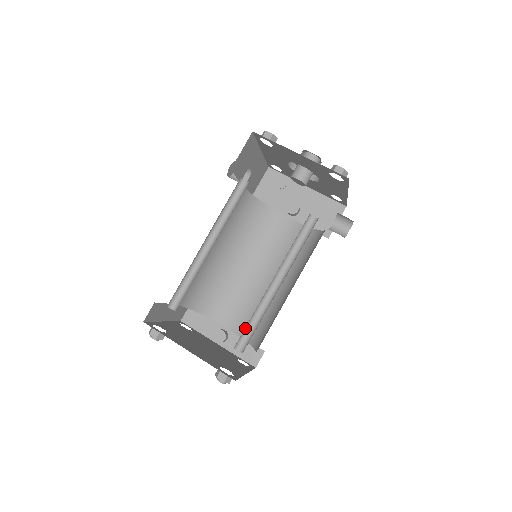
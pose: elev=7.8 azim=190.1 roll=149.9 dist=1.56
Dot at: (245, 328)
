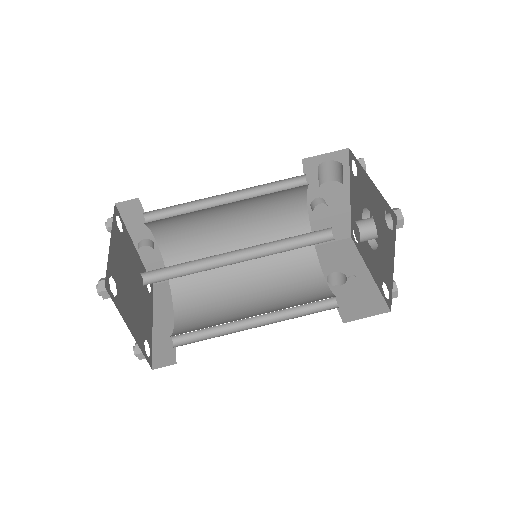
Dot at: occluded
